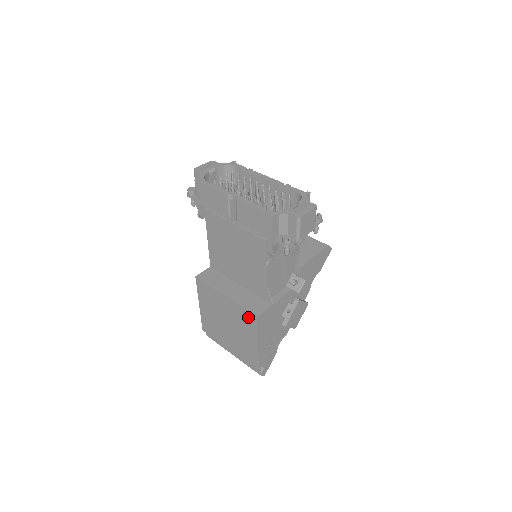
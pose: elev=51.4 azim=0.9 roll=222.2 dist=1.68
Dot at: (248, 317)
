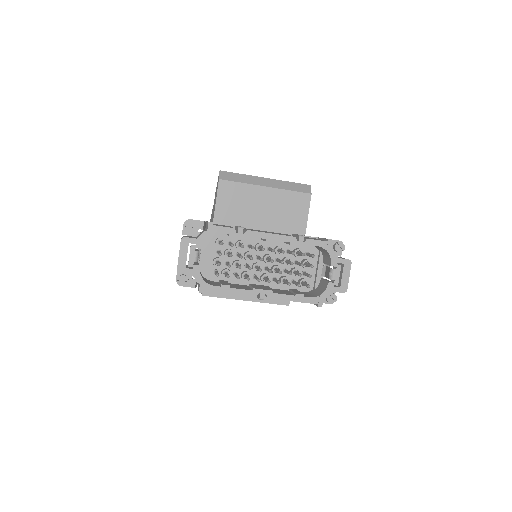
Dot at: occluded
